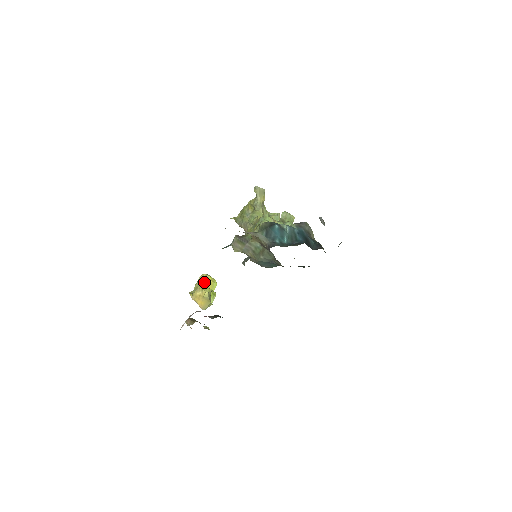
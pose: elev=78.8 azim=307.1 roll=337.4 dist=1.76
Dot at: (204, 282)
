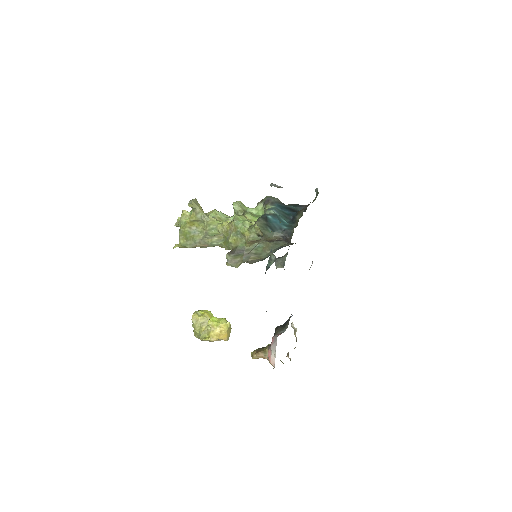
Dot at: (202, 320)
